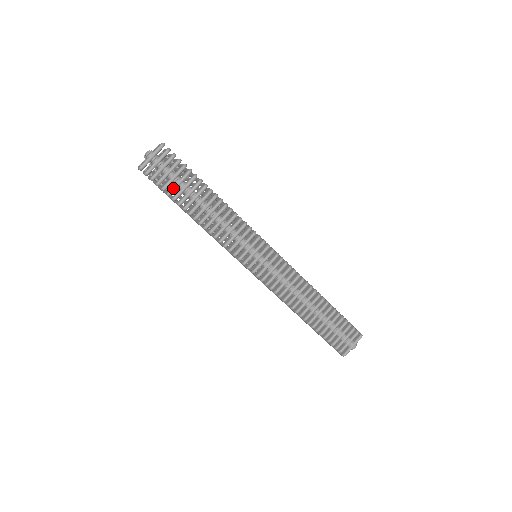
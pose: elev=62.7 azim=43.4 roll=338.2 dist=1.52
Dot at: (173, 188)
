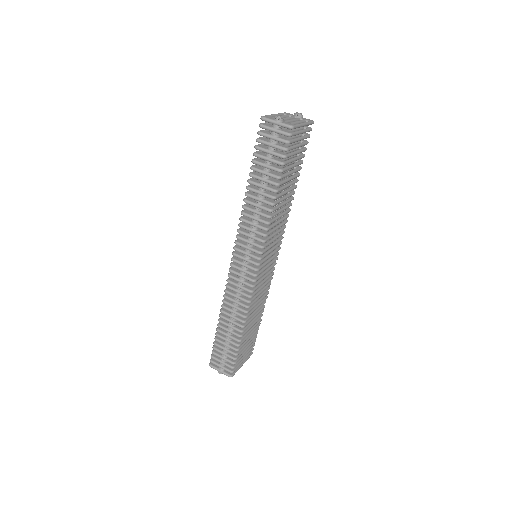
Dot at: (260, 156)
